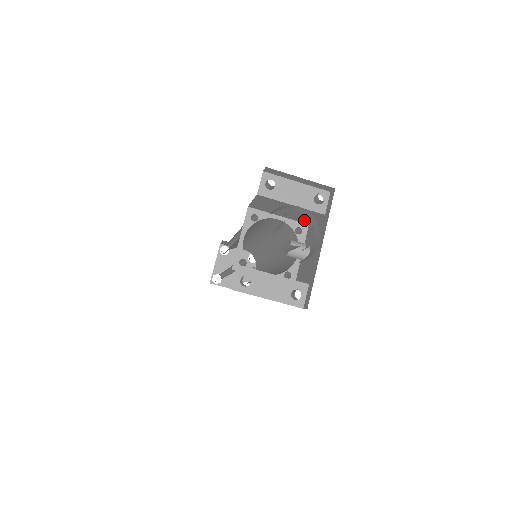
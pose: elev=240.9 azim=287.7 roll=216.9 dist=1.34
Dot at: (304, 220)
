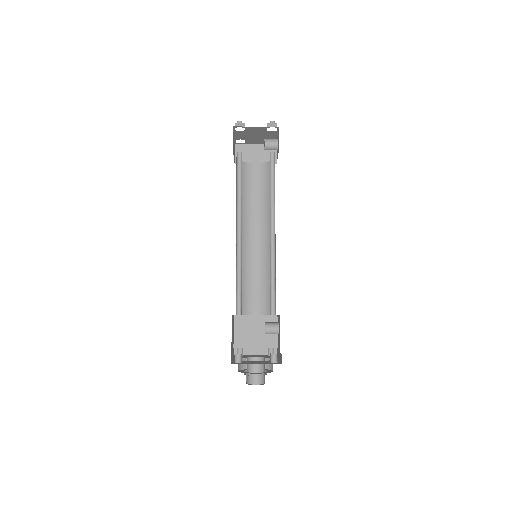
Dot at: occluded
